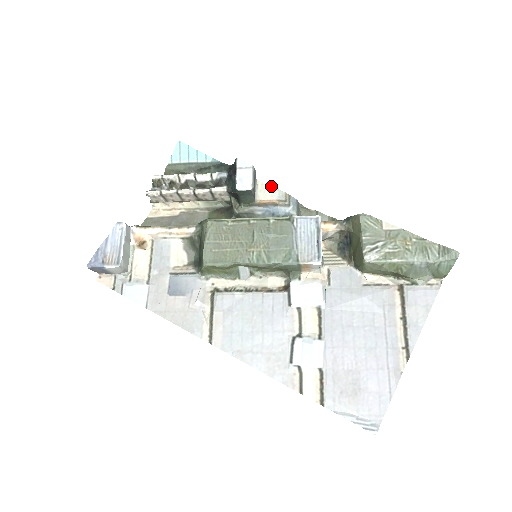
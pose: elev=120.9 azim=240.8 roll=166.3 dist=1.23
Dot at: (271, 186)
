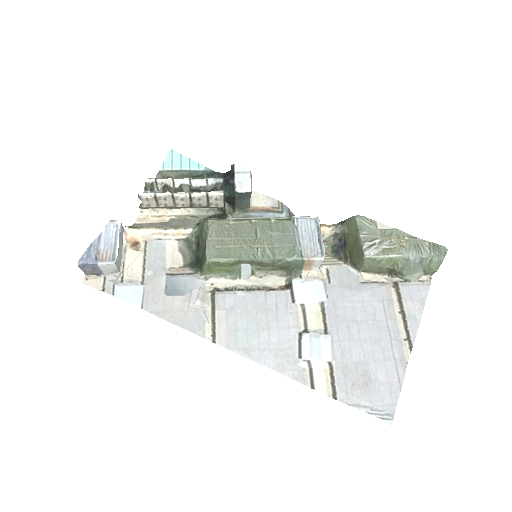
Dot at: occluded
